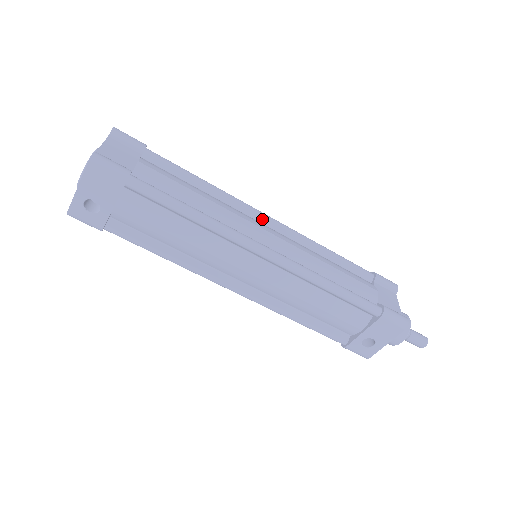
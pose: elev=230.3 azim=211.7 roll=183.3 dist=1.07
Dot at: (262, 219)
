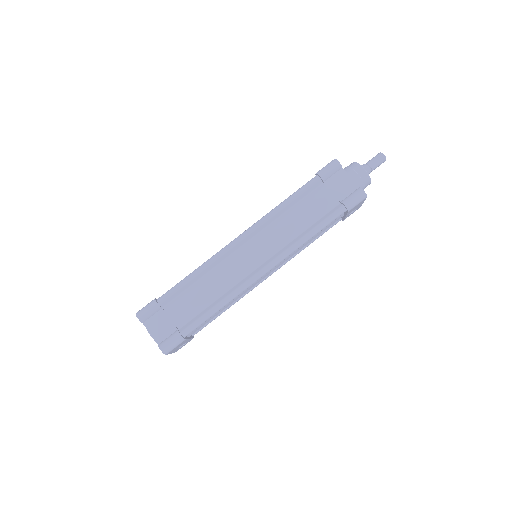
Dot at: (238, 246)
